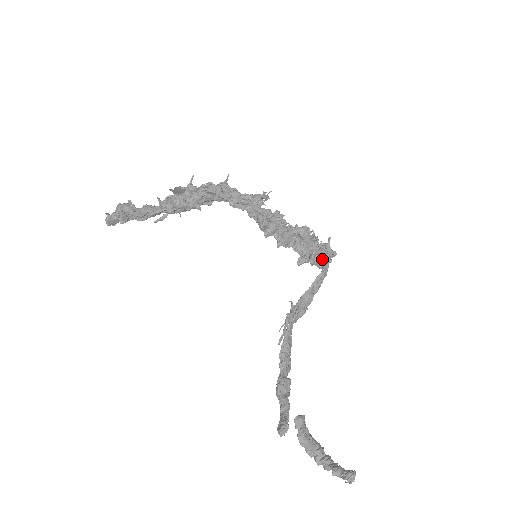
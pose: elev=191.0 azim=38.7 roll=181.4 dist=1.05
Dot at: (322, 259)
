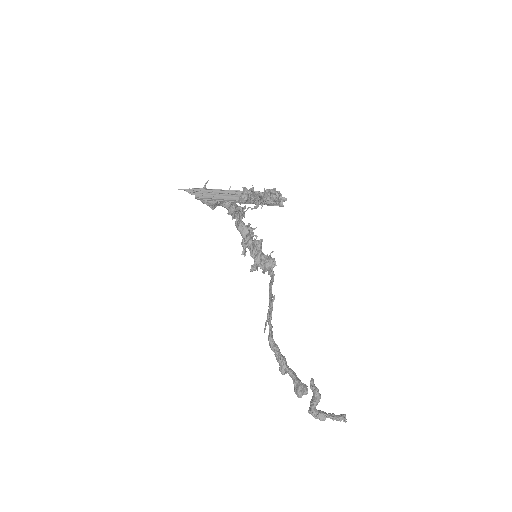
Dot at: occluded
